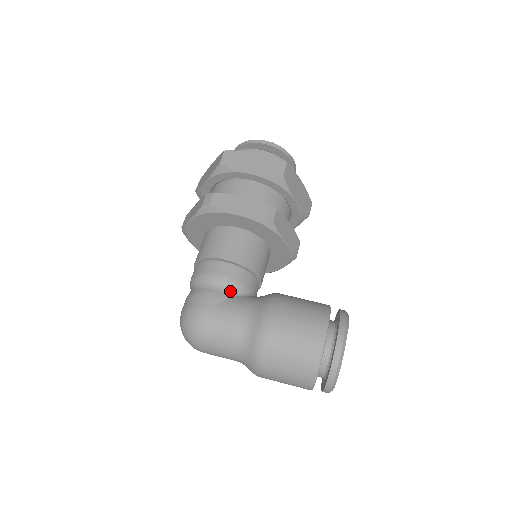
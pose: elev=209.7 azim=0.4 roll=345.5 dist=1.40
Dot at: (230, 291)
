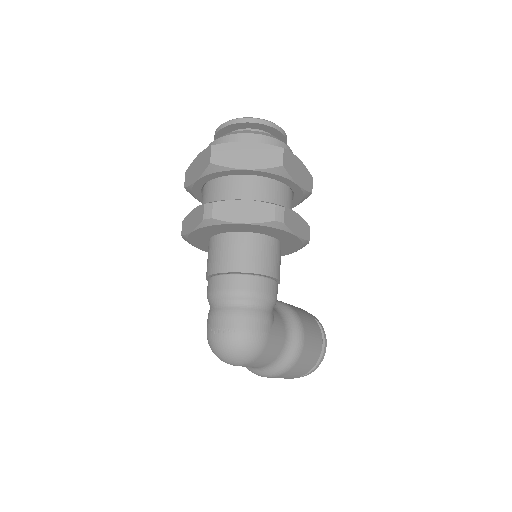
Dot at: occluded
